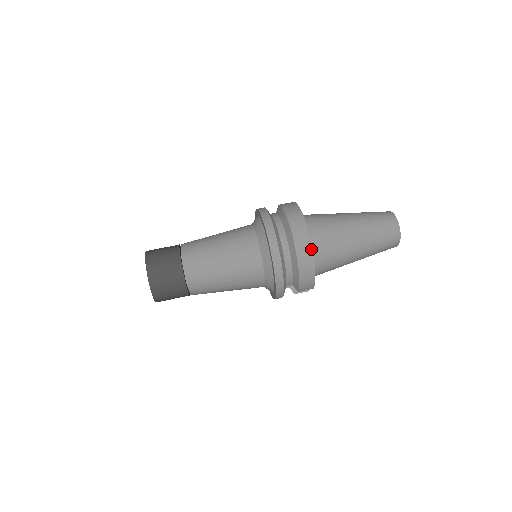
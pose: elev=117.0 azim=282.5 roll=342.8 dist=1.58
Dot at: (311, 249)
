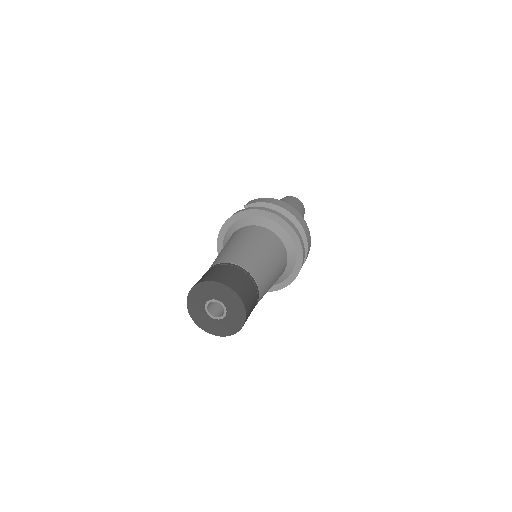
Dot at: (305, 222)
